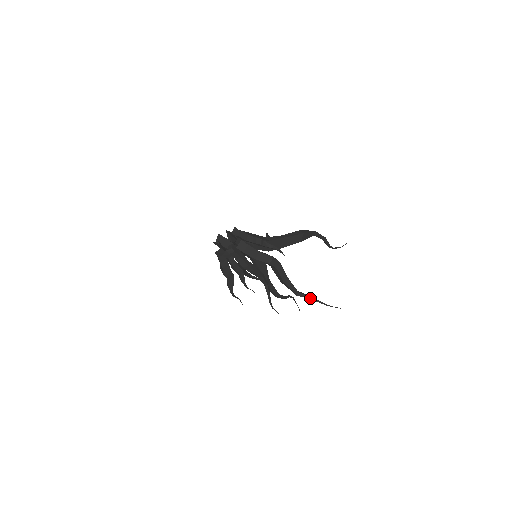
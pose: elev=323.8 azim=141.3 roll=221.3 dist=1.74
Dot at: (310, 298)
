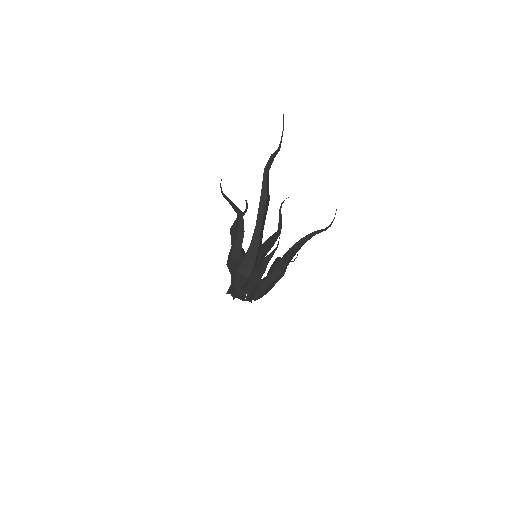
Dot at: occluded
